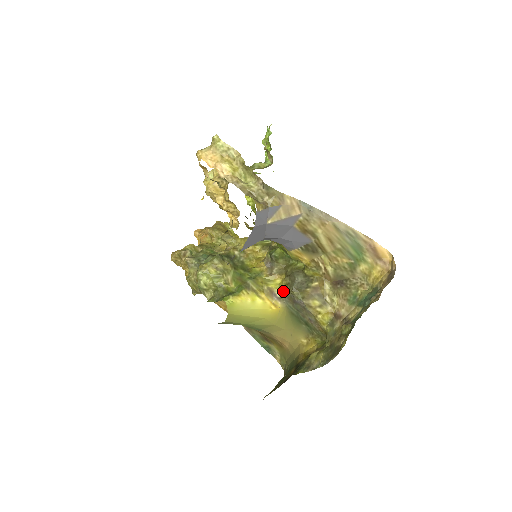
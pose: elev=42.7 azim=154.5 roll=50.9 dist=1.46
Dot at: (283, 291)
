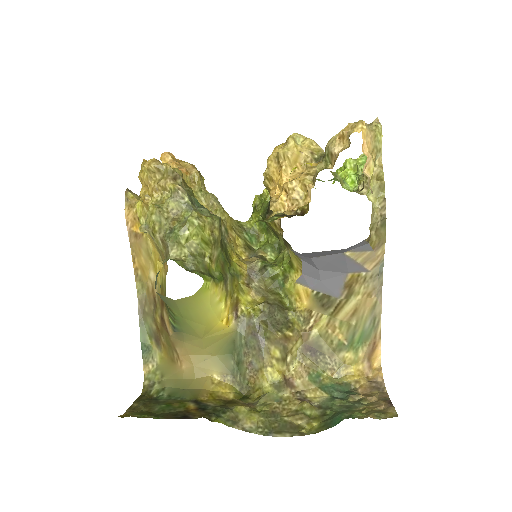
Dot at: (251, 314)
